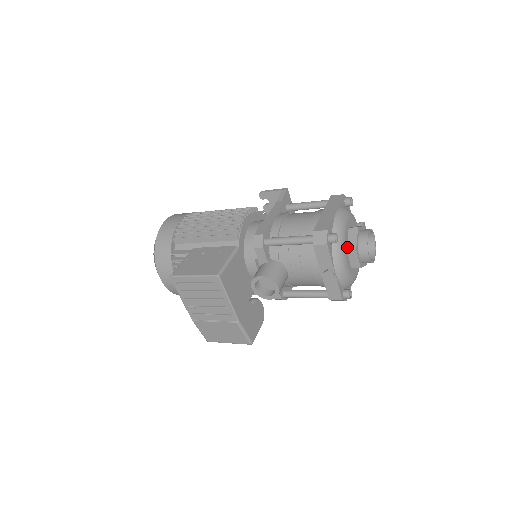
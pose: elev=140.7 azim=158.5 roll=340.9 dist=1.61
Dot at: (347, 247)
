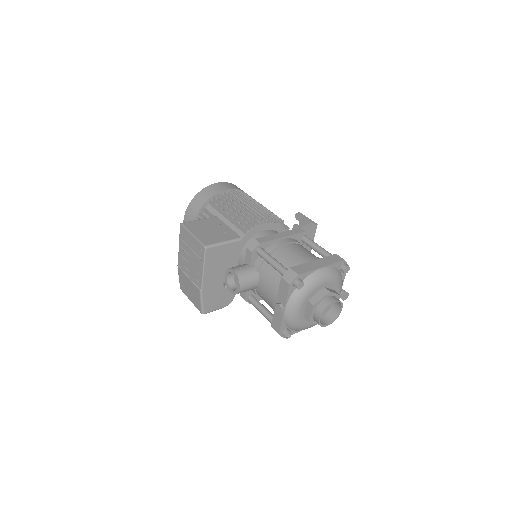
Dot at: (309, 299)
